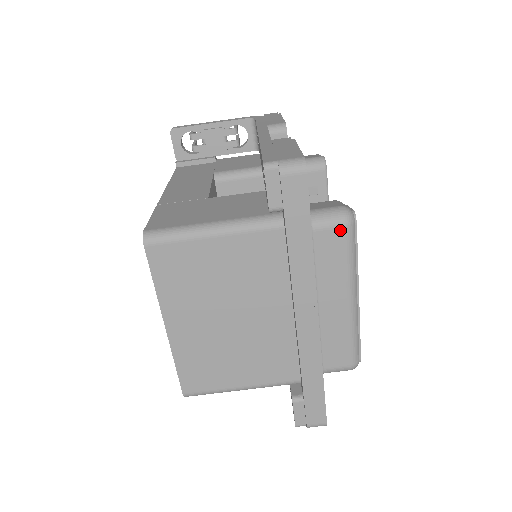
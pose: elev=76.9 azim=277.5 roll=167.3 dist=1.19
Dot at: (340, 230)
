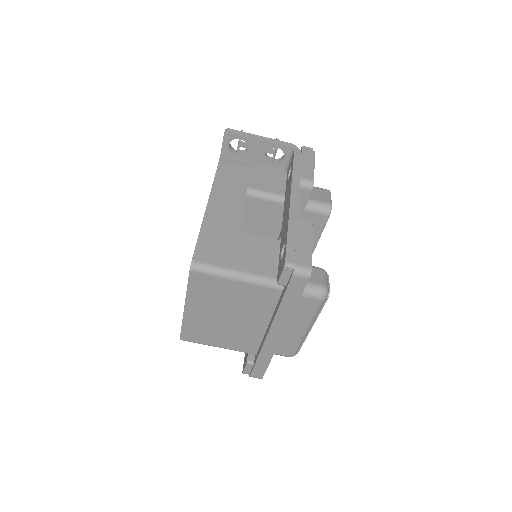
Dot at: (316, 301)
